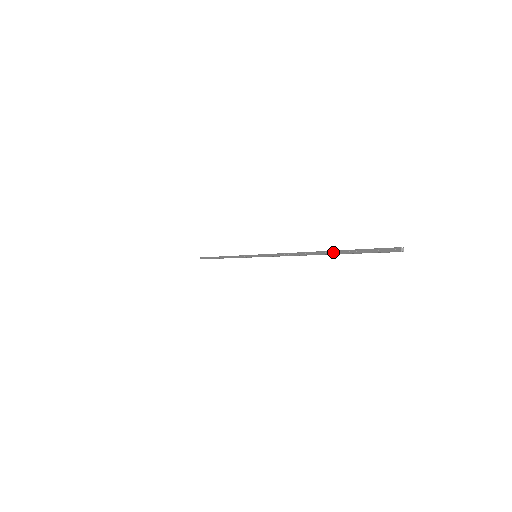
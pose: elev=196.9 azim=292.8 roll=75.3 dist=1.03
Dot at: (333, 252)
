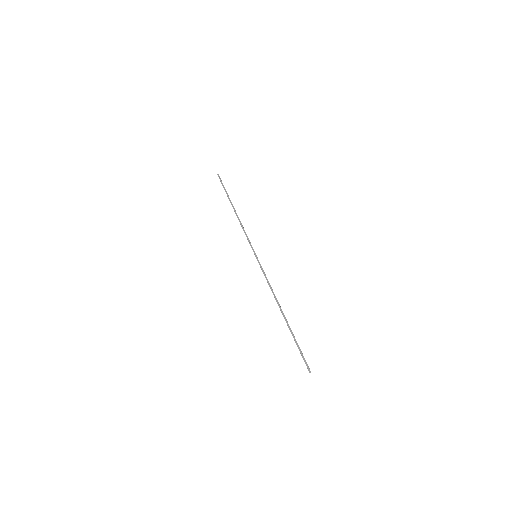
Dot at: (291, 330)
